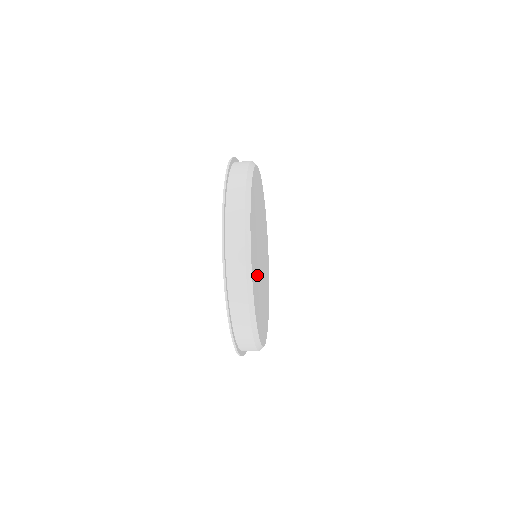
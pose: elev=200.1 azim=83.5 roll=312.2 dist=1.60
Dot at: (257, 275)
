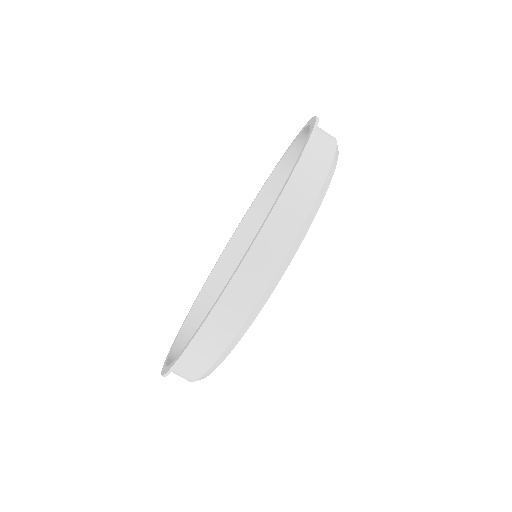
Dot at: occluded
